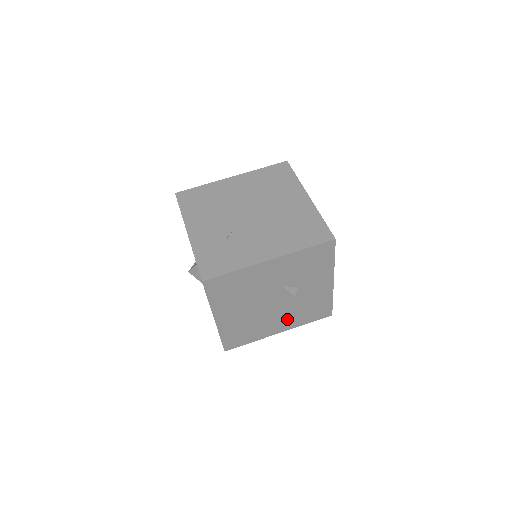
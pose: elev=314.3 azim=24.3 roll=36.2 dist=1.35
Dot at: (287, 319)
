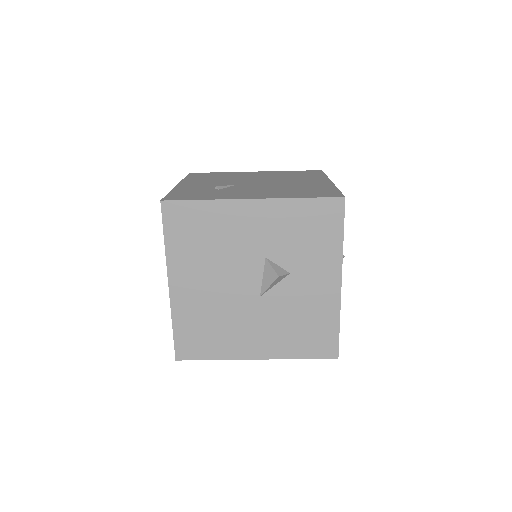
Dot at: (270, 334)
